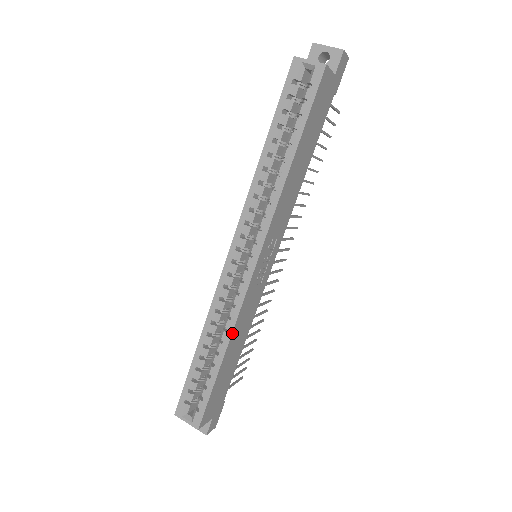
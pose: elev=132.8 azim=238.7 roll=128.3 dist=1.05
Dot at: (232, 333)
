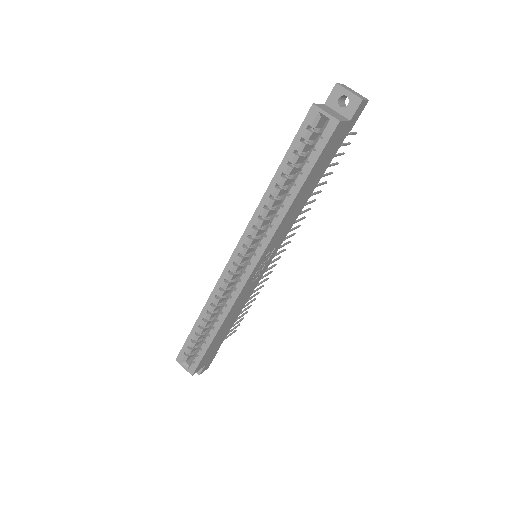
Dot at: (226, 317)
